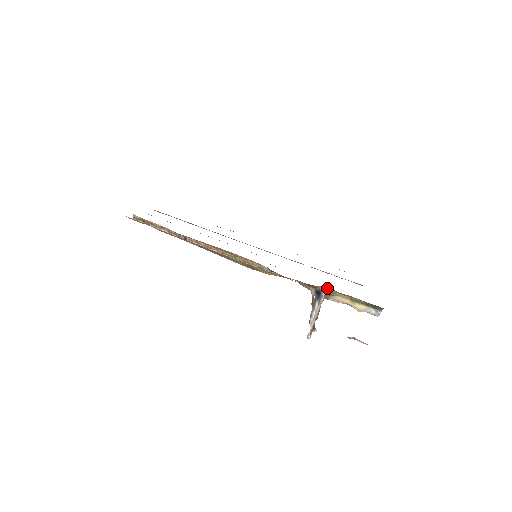
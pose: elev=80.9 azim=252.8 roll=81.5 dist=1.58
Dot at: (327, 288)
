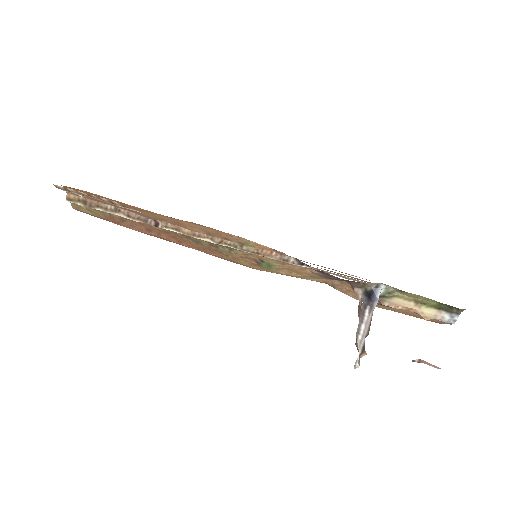
Dot at: (383, 285)
